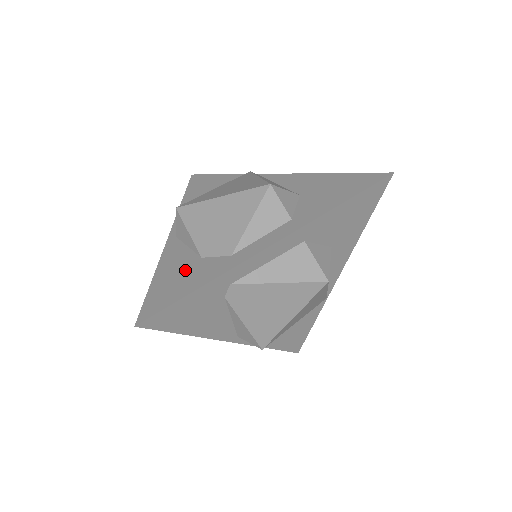
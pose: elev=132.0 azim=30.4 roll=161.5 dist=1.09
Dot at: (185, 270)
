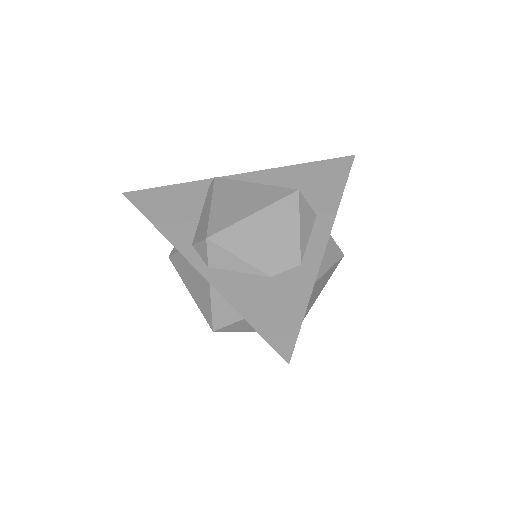
Dot at: (270, 294)
